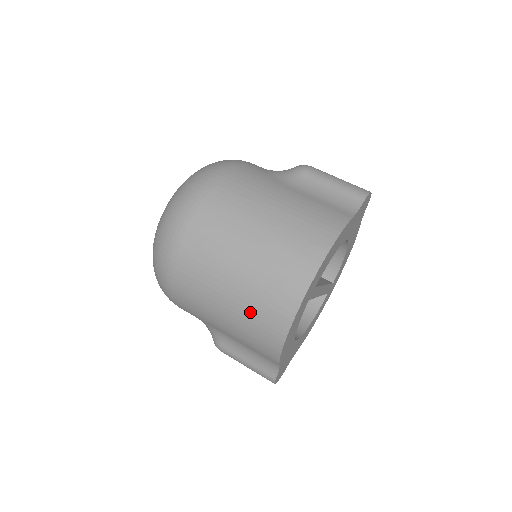
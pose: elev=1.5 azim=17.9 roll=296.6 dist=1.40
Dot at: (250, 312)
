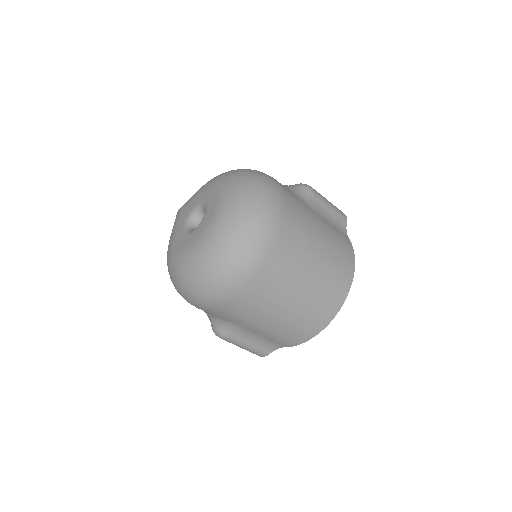
Dot at: (299, 319)
